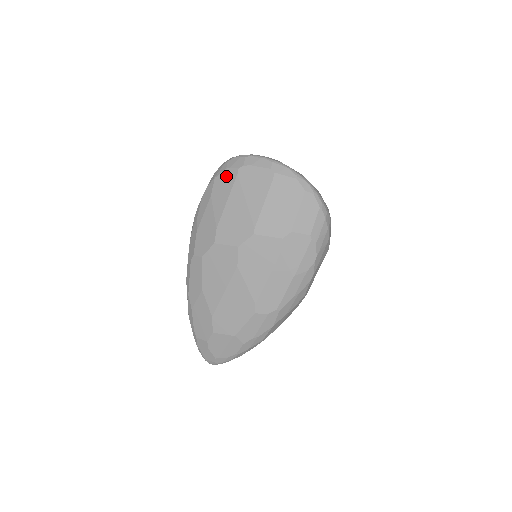
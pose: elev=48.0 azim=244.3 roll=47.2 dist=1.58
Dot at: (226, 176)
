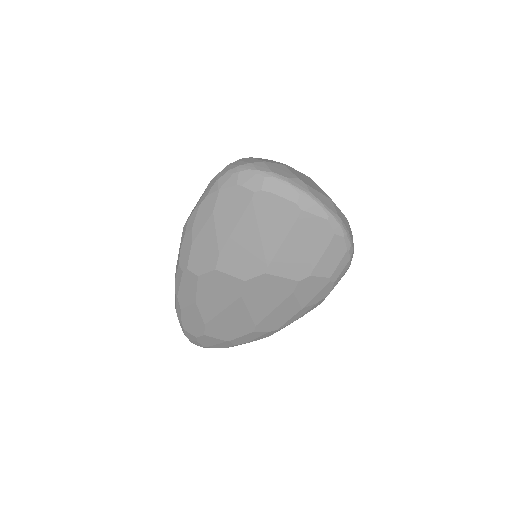
Dot at: (236, 195)
